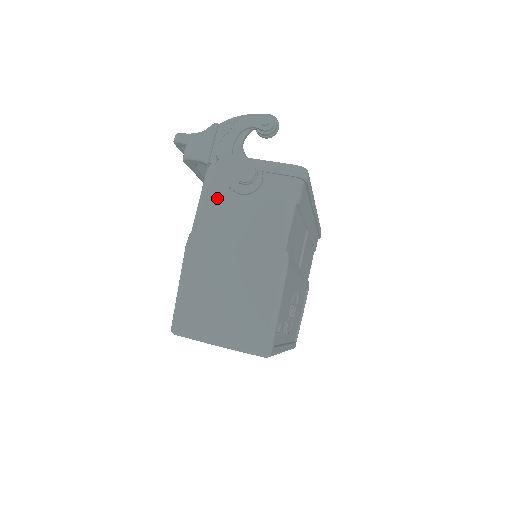
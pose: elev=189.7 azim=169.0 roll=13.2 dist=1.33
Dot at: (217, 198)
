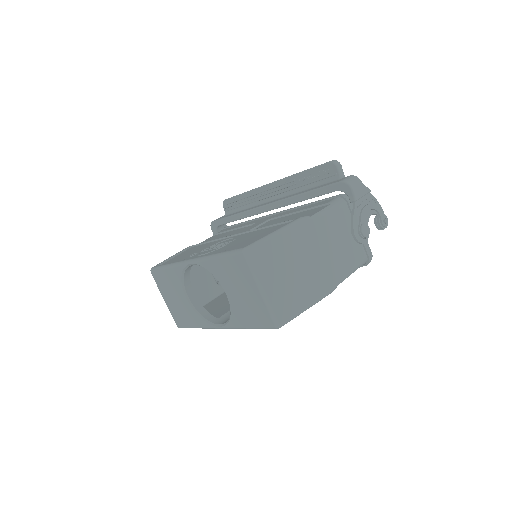
Dot at: (336, 219)
